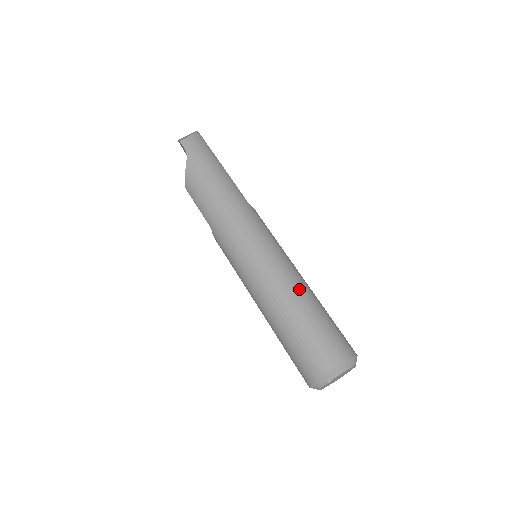
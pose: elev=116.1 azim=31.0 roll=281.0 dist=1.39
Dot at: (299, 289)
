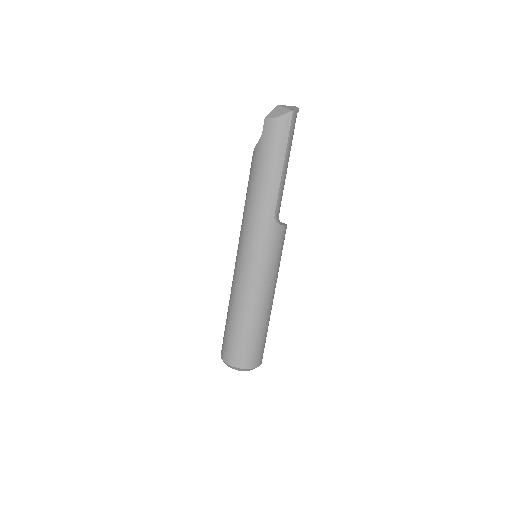
Dot at: (246, 308)
